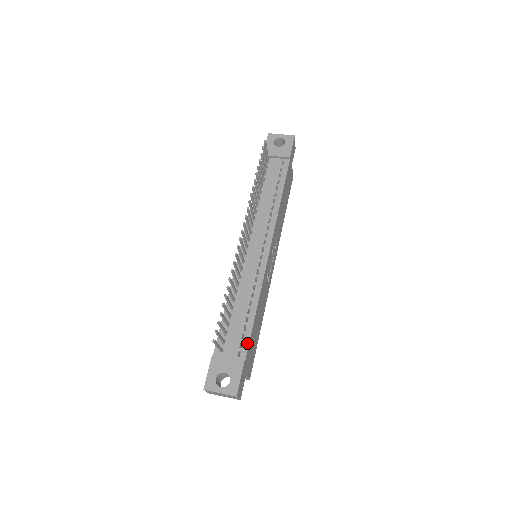
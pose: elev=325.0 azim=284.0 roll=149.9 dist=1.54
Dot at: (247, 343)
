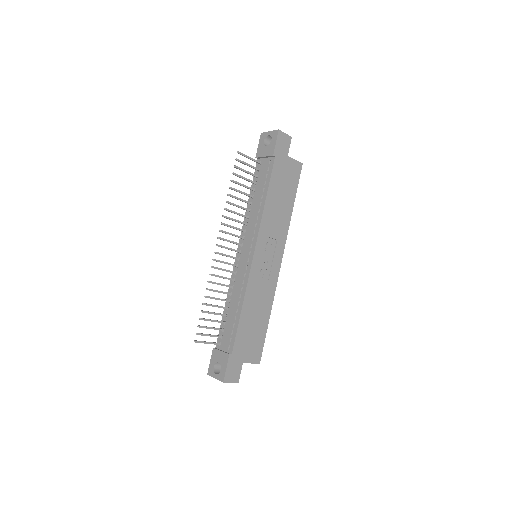
Dot at: (234, 339)
